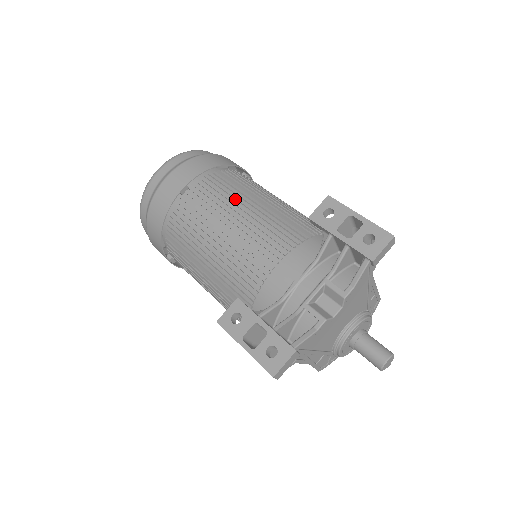
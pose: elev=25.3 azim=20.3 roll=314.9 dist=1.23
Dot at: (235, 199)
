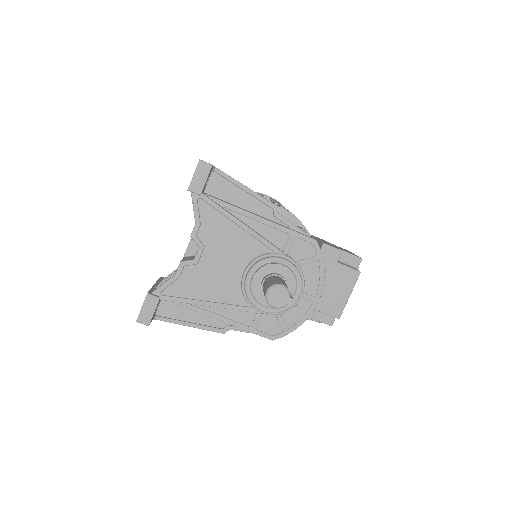
Dot at: occluded
